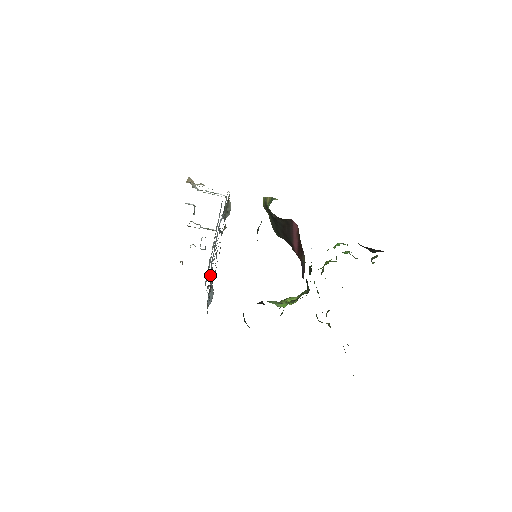
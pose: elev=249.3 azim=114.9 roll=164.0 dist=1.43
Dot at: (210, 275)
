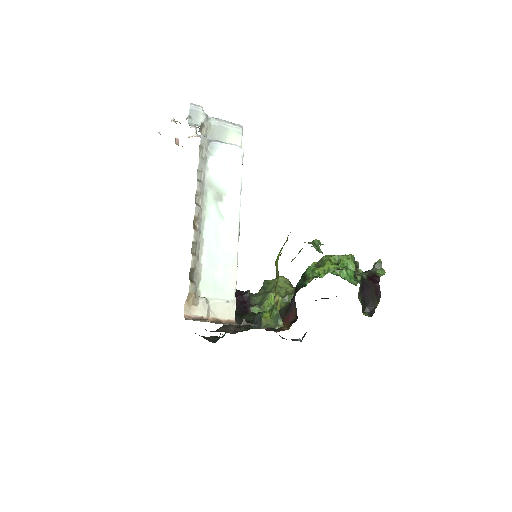
Dot at: occluded
